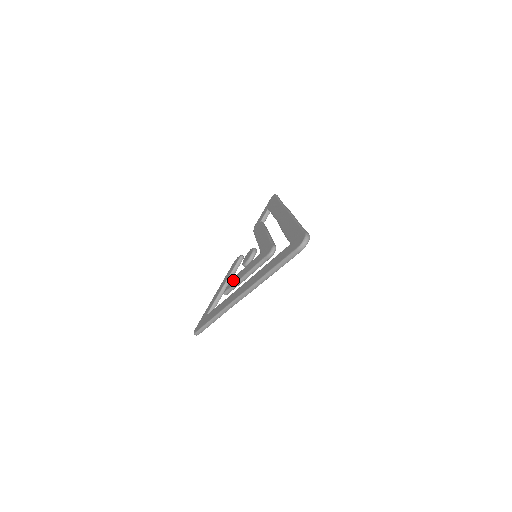
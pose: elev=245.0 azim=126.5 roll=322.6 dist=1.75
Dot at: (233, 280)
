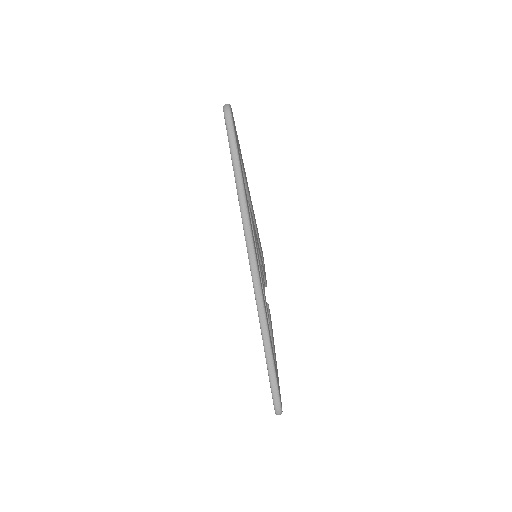
Dot at: occluded
